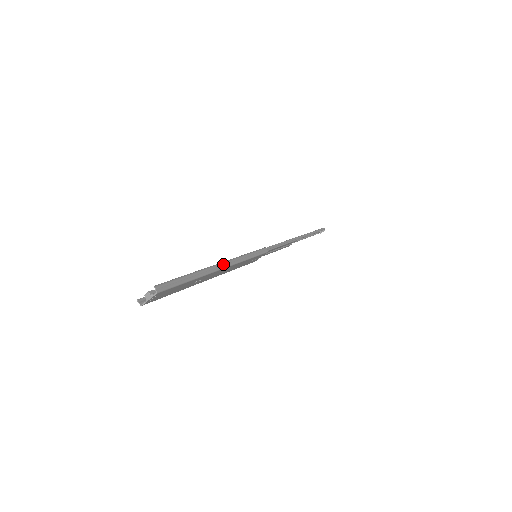
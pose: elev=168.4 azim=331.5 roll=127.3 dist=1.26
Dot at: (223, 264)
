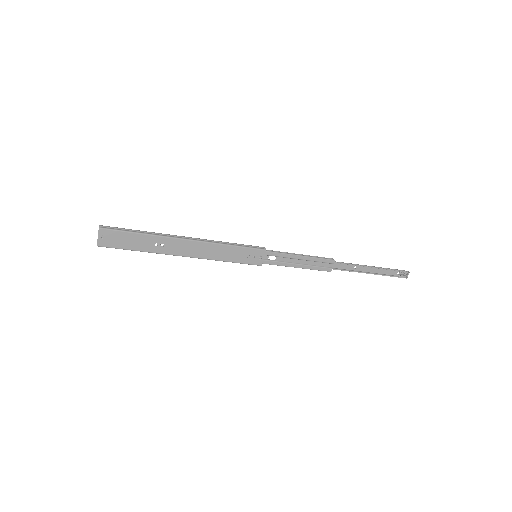
Dot at: (189, 238)
